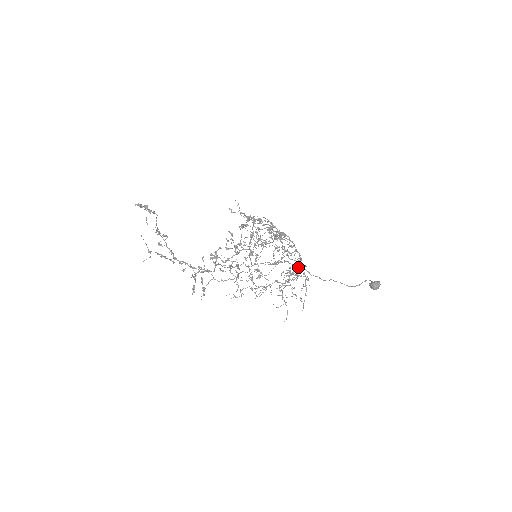
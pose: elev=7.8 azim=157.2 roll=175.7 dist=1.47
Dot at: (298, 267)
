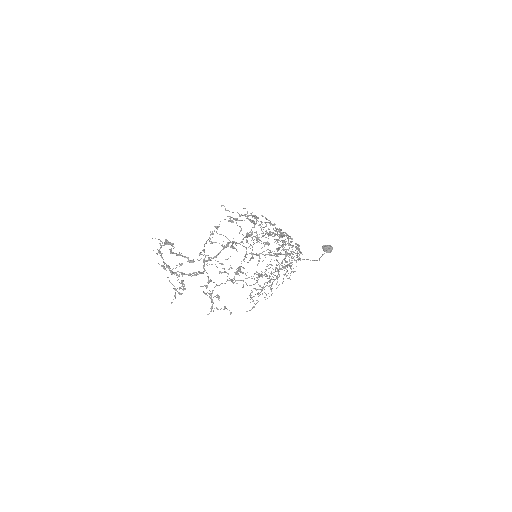
Dot at: (286, 256)
